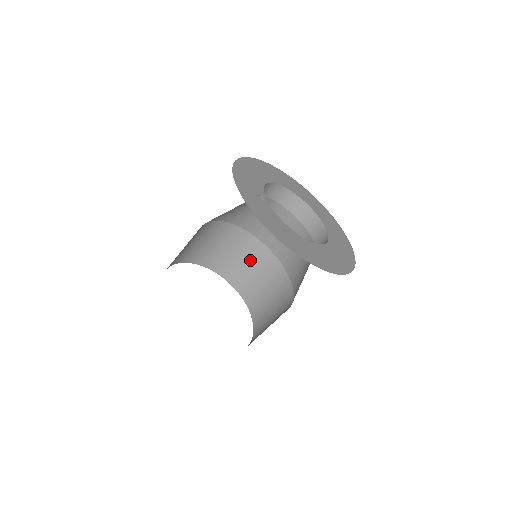
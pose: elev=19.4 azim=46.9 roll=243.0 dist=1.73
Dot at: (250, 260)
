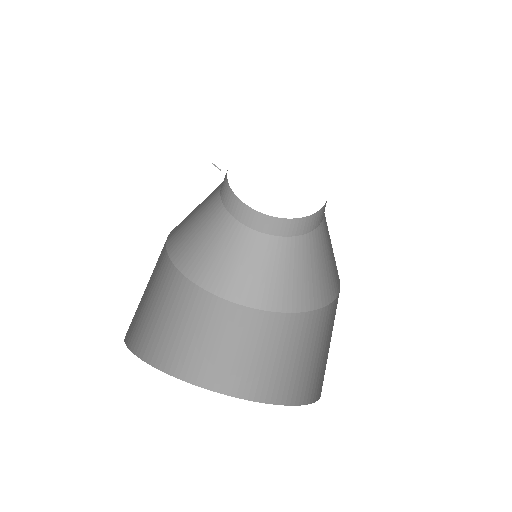
Dot at: (282, 346)
